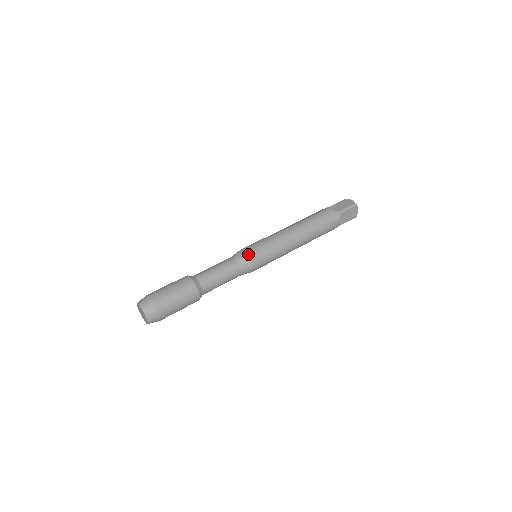
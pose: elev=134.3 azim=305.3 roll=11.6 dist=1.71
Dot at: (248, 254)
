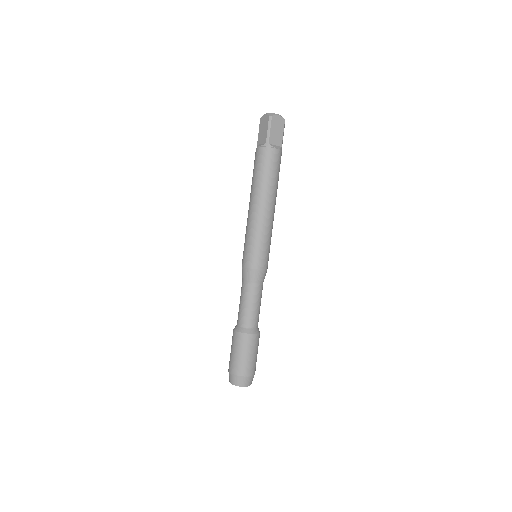
Dot at: (266, 270)
